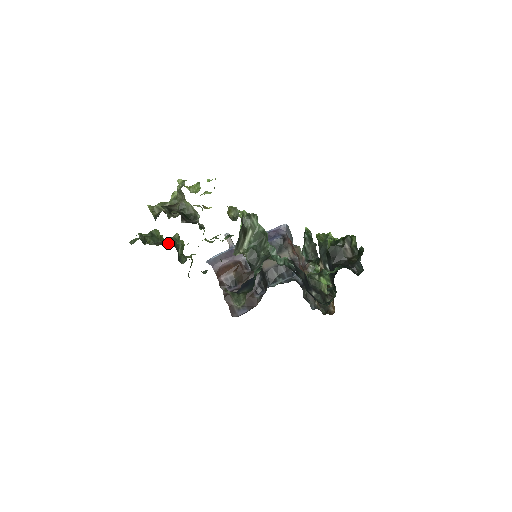
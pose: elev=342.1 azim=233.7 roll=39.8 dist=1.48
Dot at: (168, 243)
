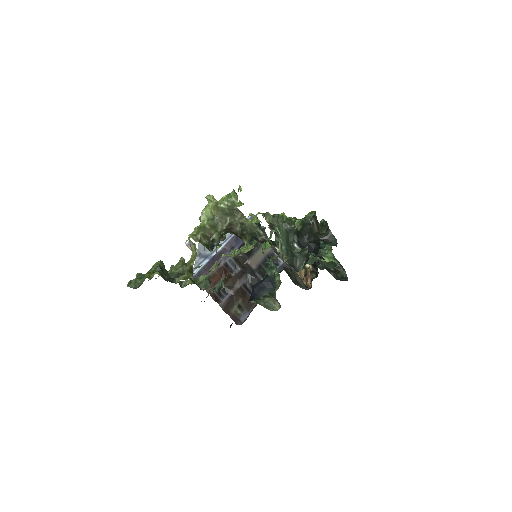
Dot at: occluded
